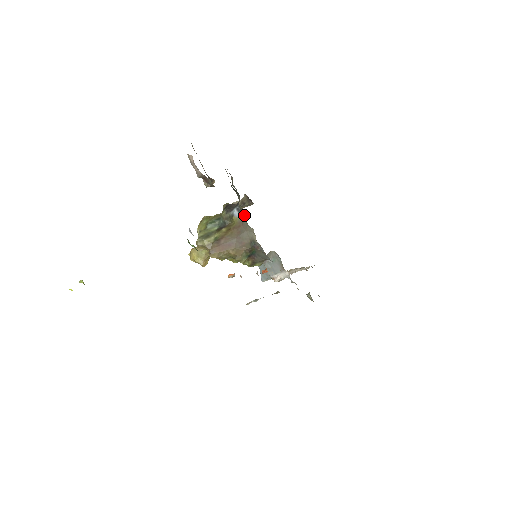
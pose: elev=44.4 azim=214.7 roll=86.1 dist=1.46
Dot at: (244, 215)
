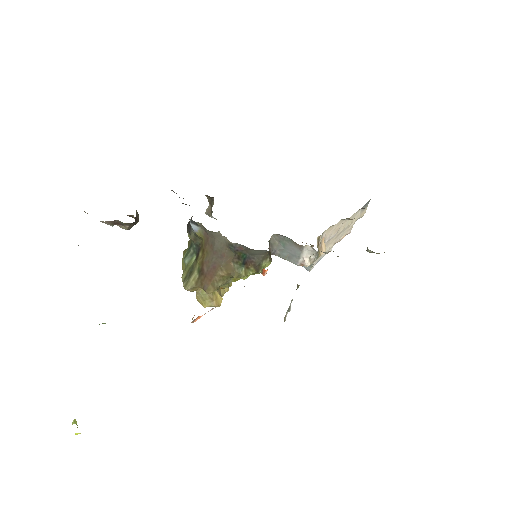
Dot at: (200, 223)
